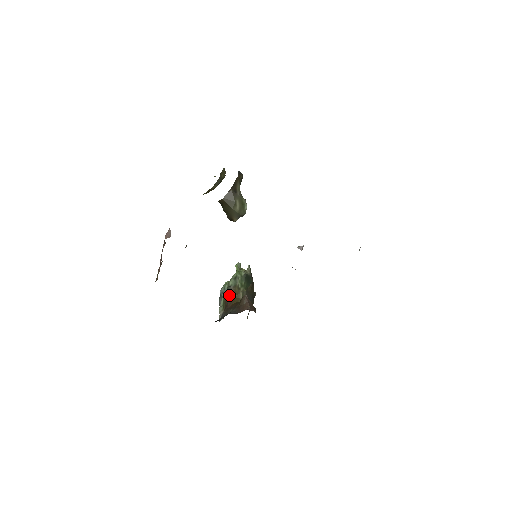
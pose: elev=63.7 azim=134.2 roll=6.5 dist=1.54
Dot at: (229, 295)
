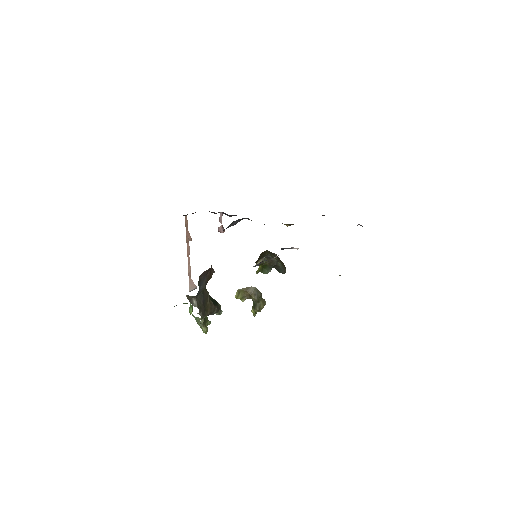
Dot at: occluded
